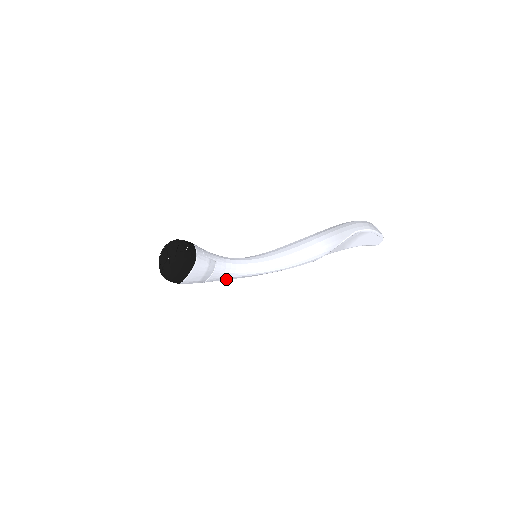
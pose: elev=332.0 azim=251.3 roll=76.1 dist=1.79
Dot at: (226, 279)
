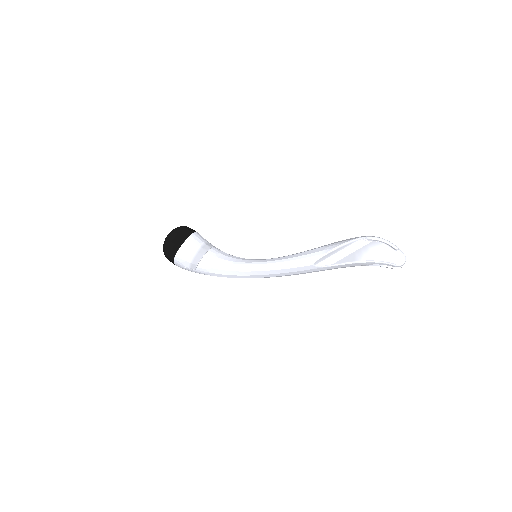
Dot at: (221, 269)
